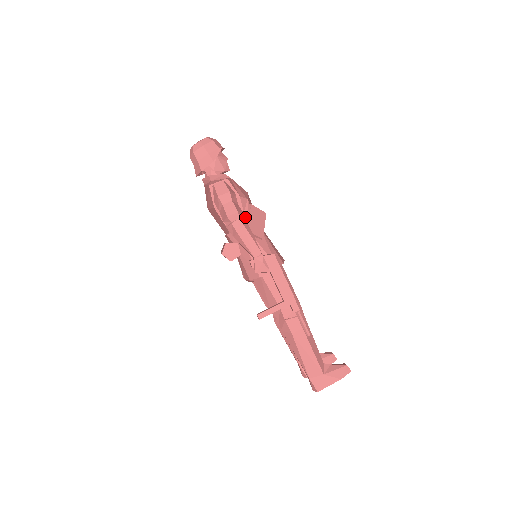
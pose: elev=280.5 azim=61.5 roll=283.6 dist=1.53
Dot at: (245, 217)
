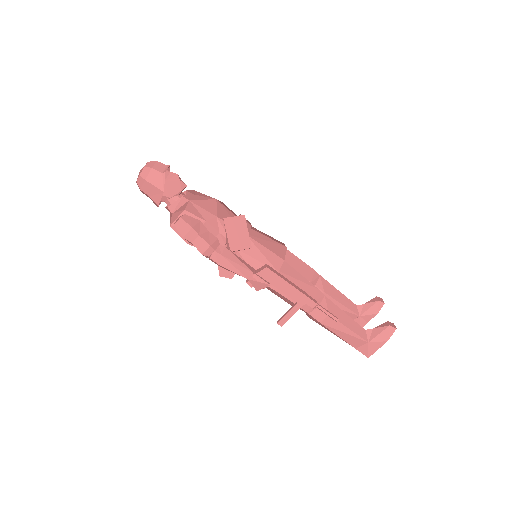
Dot at: (223, 236)
